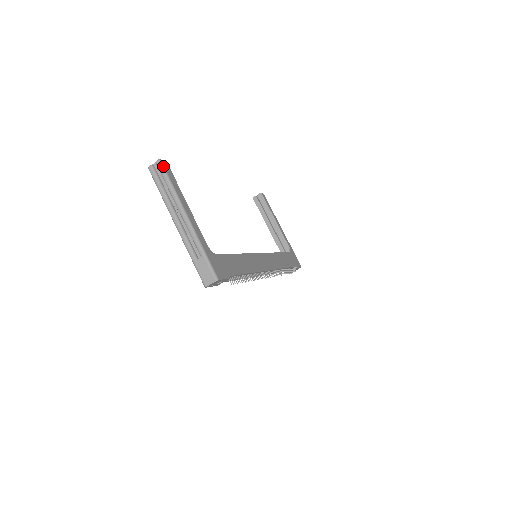
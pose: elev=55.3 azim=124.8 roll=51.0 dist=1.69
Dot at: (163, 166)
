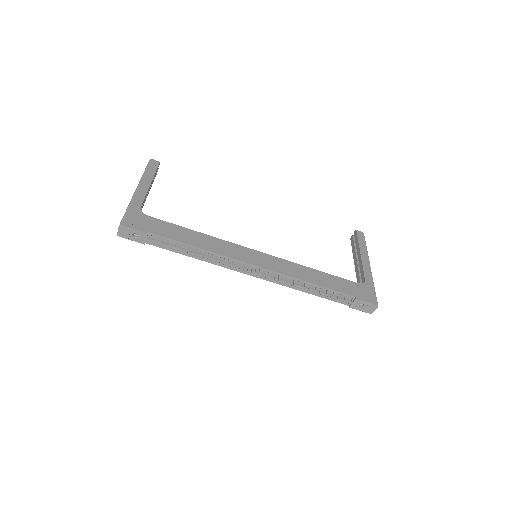
Dot at: (149, 162)
